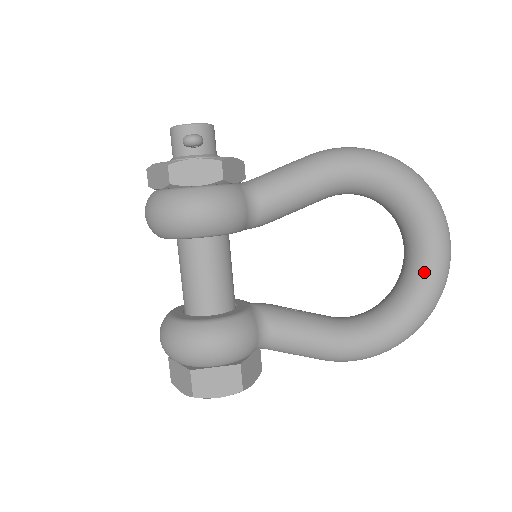
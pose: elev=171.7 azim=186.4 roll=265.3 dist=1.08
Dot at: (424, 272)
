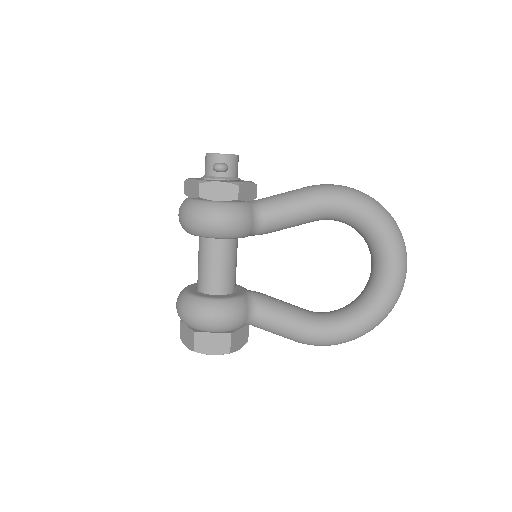
Dot at: (381, 288)
